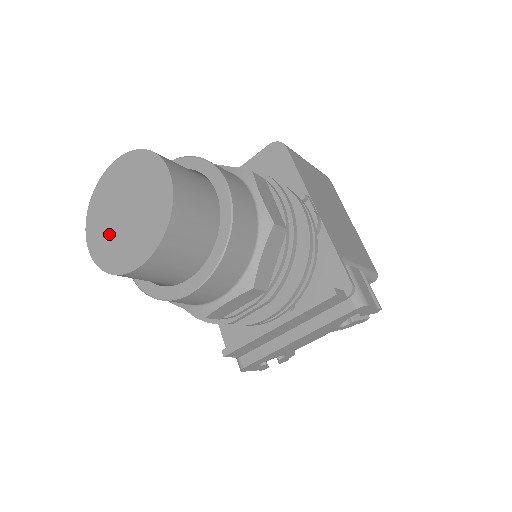
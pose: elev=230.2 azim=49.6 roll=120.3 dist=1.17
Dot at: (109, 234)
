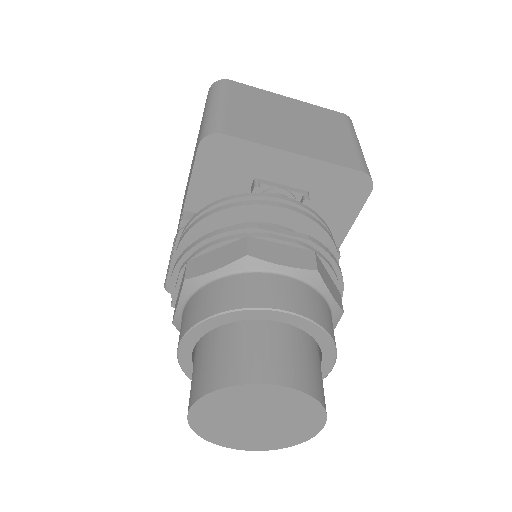
Dot at: (224, 422)
